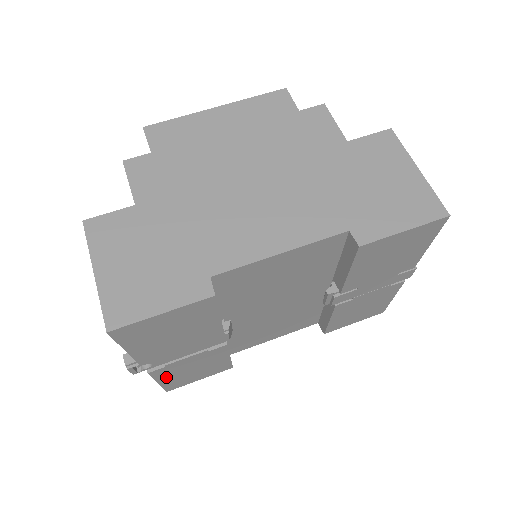
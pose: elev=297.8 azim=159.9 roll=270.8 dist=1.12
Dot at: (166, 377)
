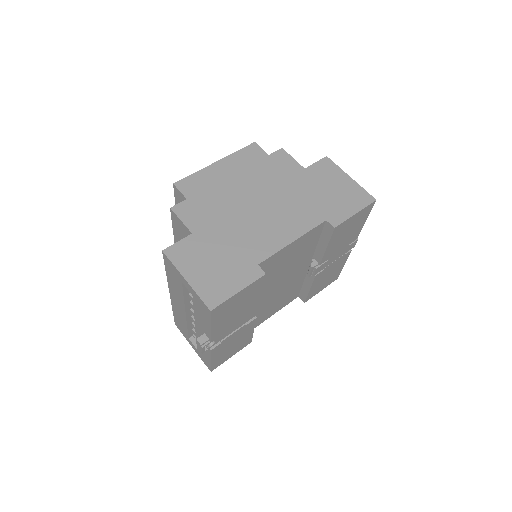
Dot at: (217, 355)
